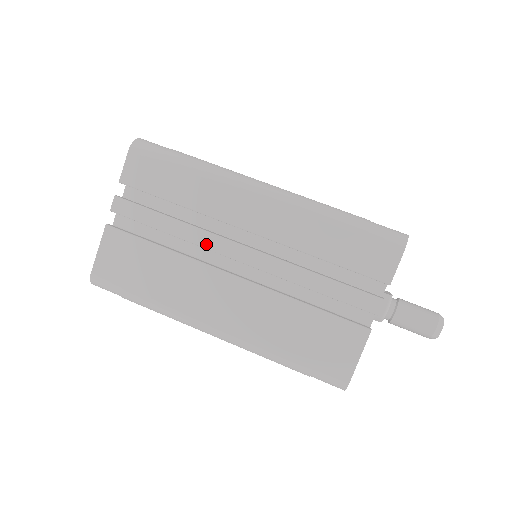
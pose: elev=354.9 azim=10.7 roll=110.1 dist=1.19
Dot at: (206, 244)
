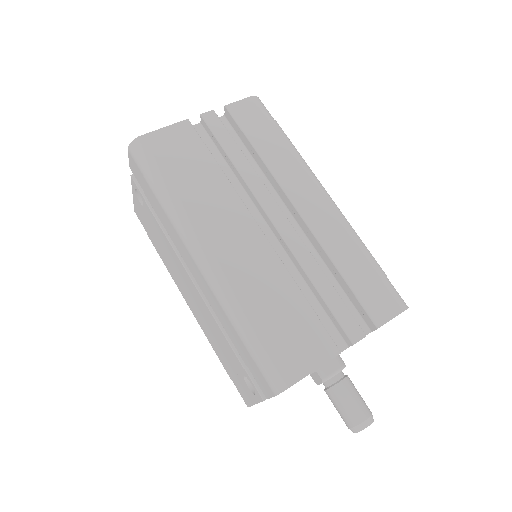
Dot at: (256, 191)
